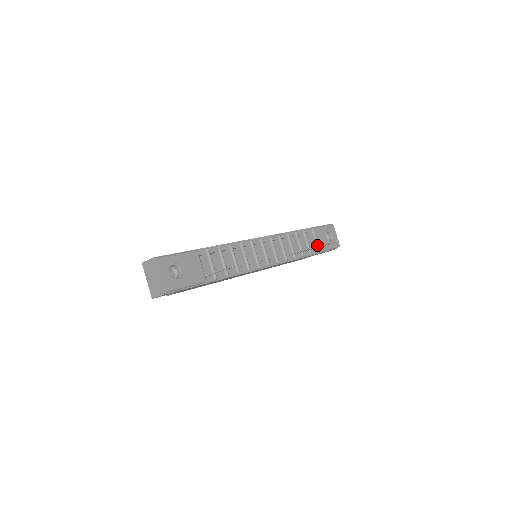
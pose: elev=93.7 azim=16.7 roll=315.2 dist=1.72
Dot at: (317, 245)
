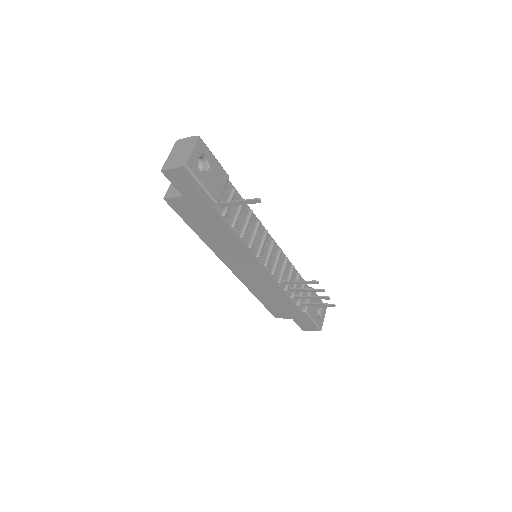
Dot at: occluded
